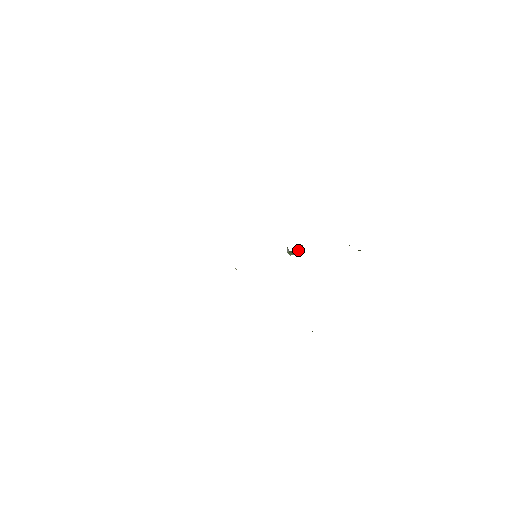
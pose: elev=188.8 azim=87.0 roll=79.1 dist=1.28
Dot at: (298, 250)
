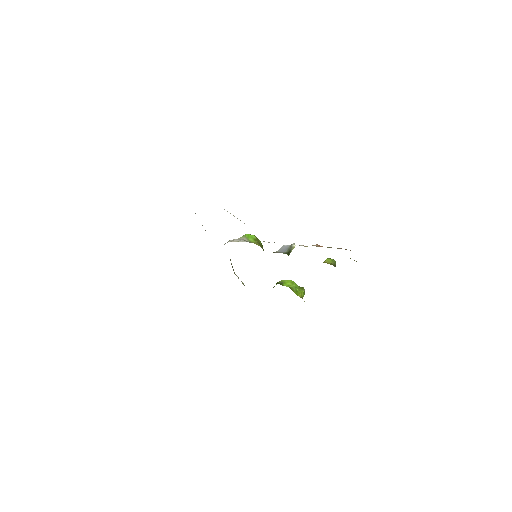
Dot at: occluded
